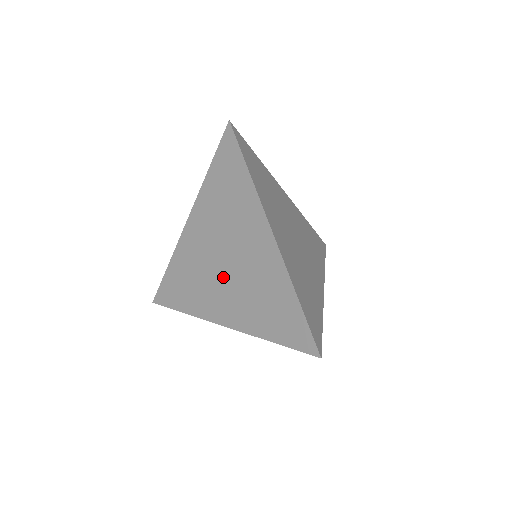
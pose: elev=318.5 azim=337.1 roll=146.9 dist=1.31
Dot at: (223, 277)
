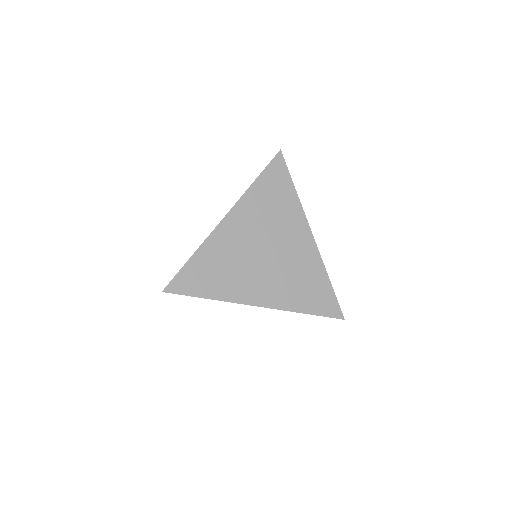
Dot at: occluded
